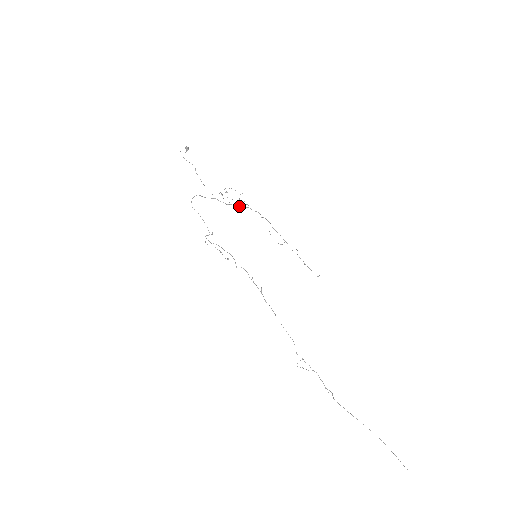
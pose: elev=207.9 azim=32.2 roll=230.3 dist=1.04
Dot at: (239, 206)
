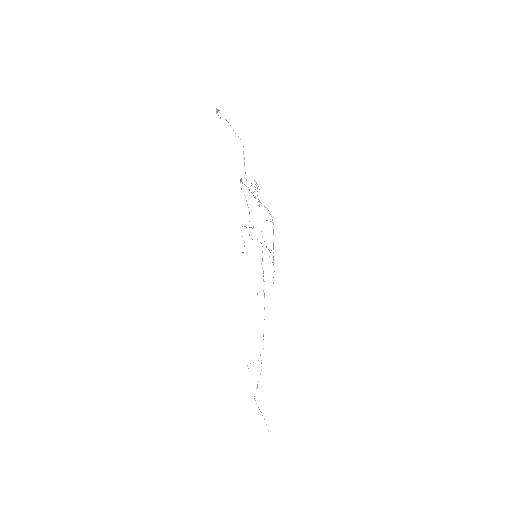
Dot at: occluded
